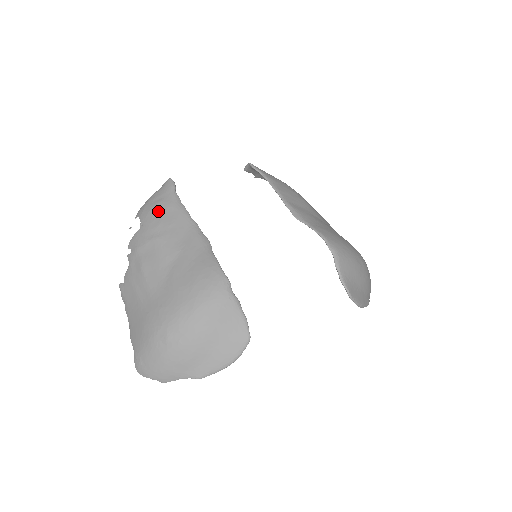
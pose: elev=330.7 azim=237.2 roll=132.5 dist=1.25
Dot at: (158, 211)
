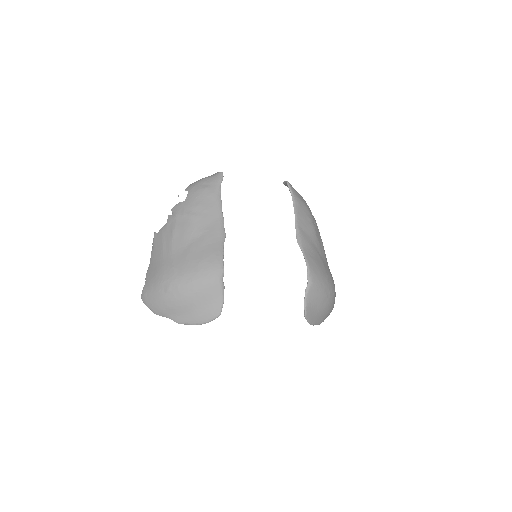
Dot at: (202, 195)
